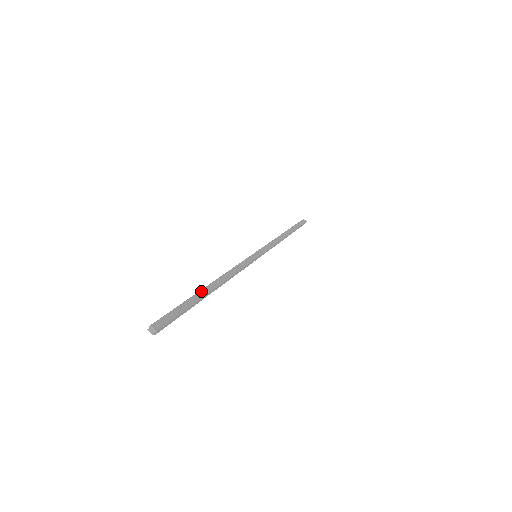
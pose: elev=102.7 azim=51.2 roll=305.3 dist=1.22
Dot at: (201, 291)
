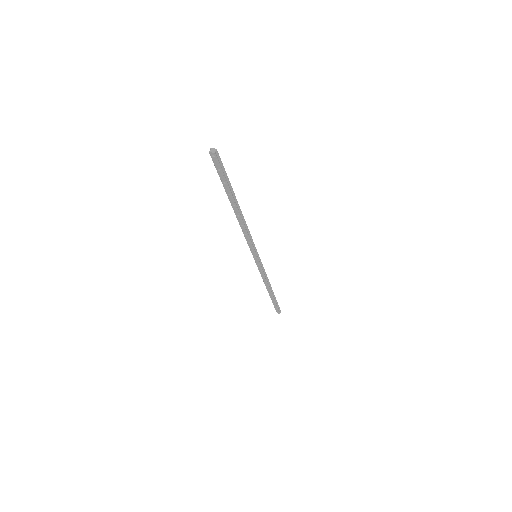
Dot at: occluded
